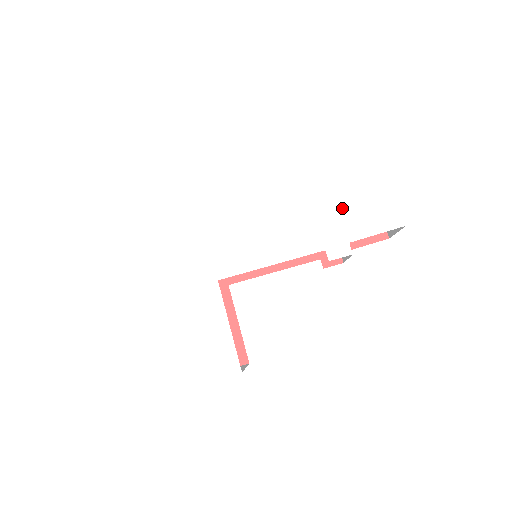
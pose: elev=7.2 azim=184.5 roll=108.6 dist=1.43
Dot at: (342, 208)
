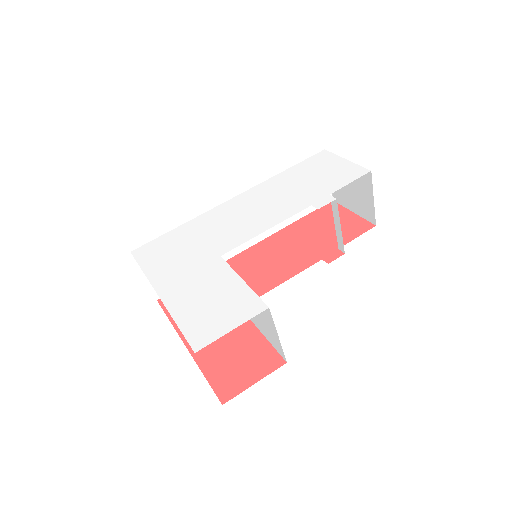
Dot at: (313, 182)
